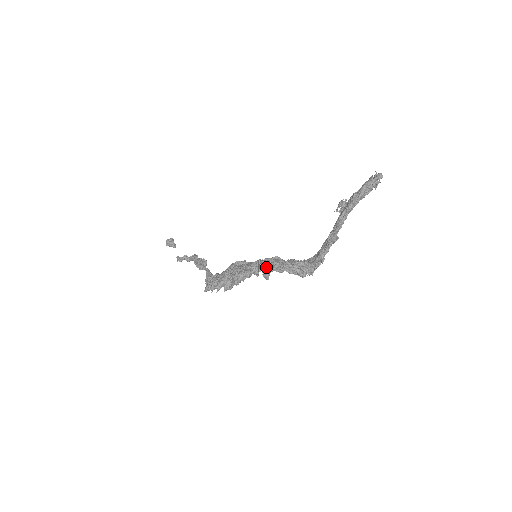
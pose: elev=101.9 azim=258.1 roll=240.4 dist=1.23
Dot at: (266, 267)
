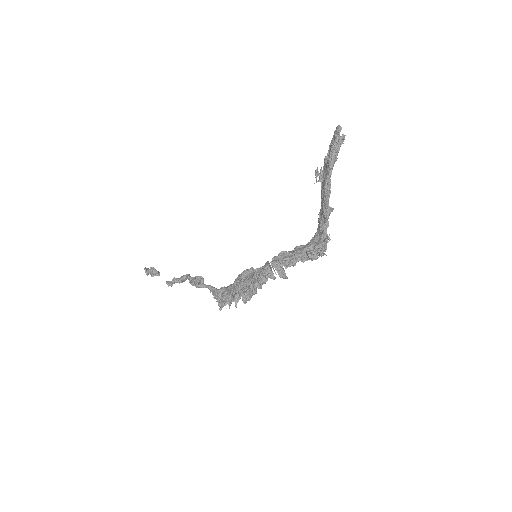
Dot at: (279, 267)
